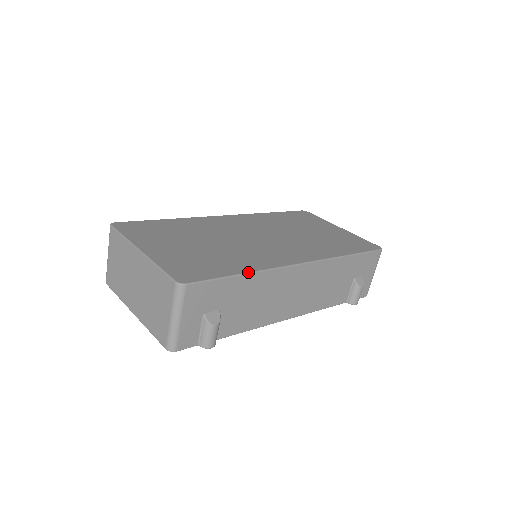
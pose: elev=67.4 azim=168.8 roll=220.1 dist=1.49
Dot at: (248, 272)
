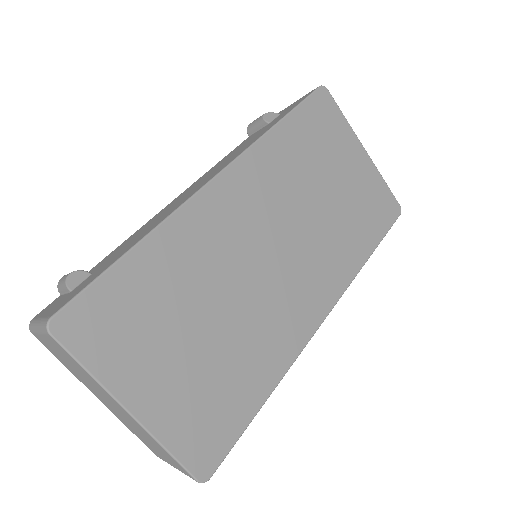
Dot at: occluded
